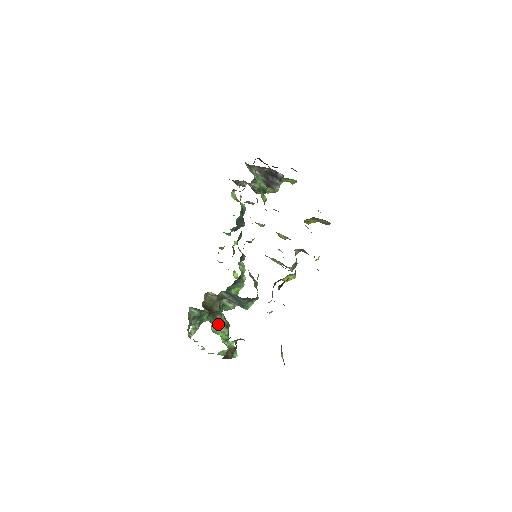
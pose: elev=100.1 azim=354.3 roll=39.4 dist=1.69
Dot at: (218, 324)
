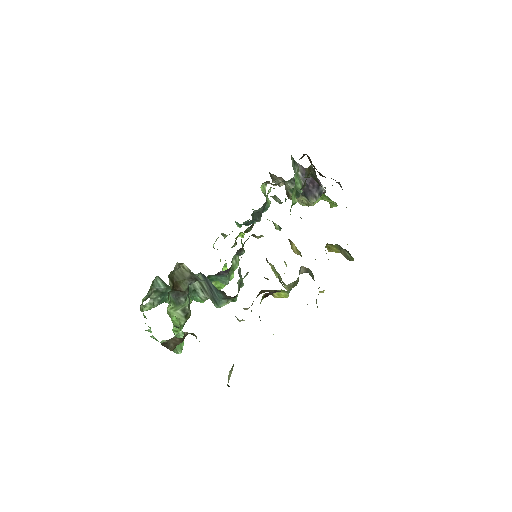
Dot at: (178, 308)
